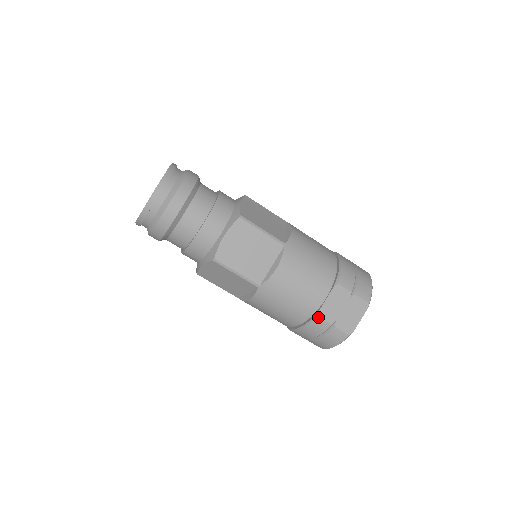
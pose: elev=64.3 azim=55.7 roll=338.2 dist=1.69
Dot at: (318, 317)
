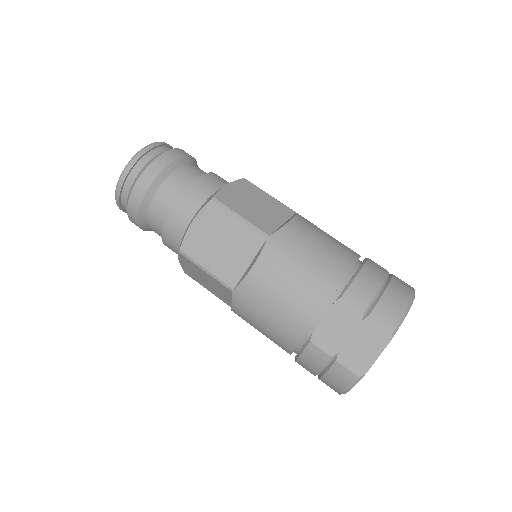
Dot at: (311, 343)
